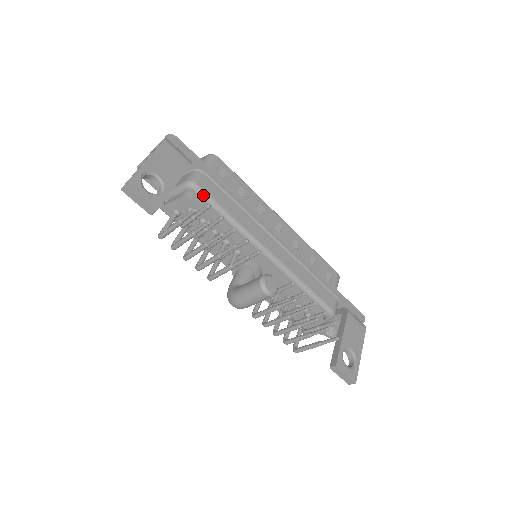
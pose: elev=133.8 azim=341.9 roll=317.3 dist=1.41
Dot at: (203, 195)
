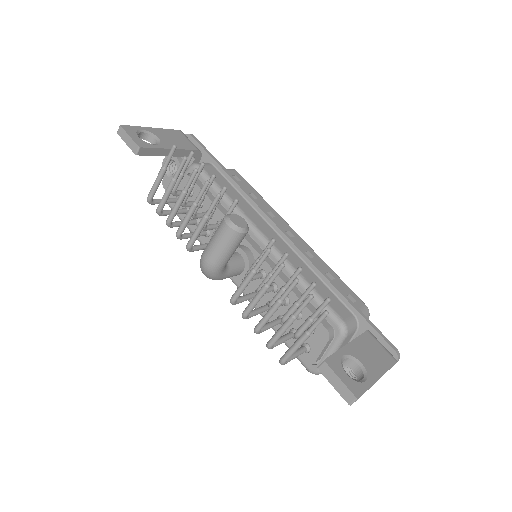
Dot at: (203, 174)
